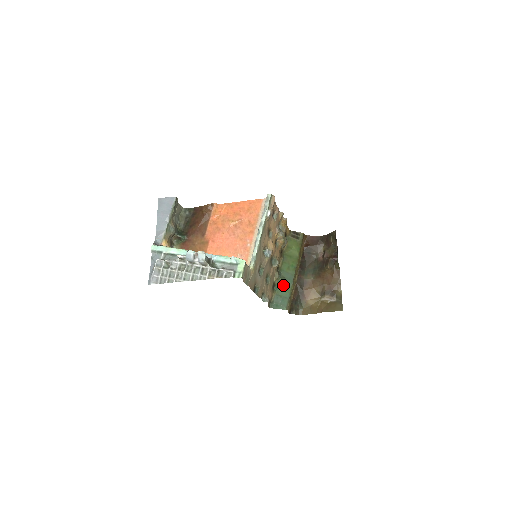
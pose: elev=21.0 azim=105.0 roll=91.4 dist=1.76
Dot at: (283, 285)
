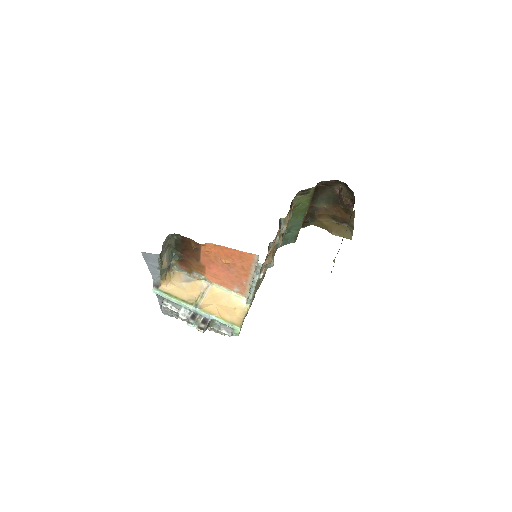
Dot at: (290, 231)
